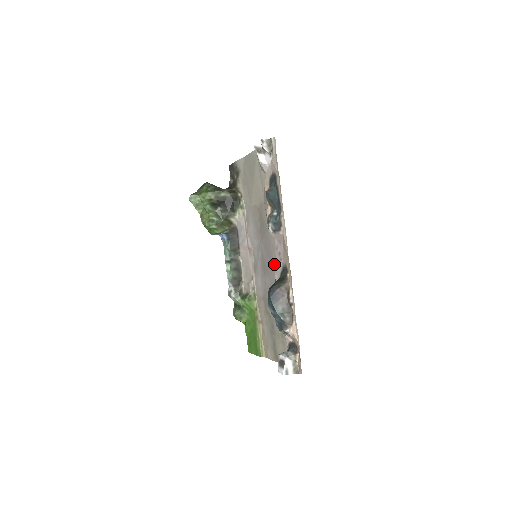
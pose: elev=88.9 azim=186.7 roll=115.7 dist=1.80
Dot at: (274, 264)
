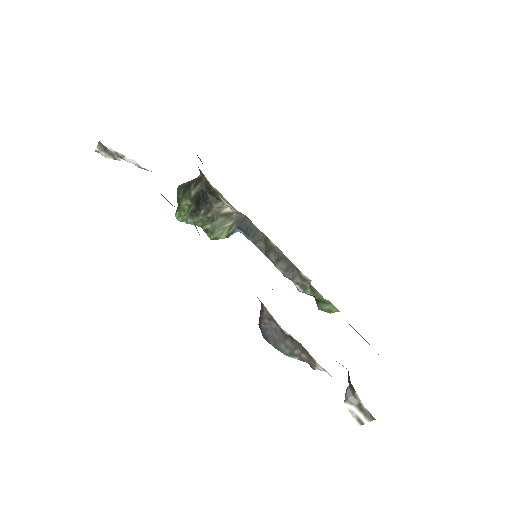
Dot at: occluded
